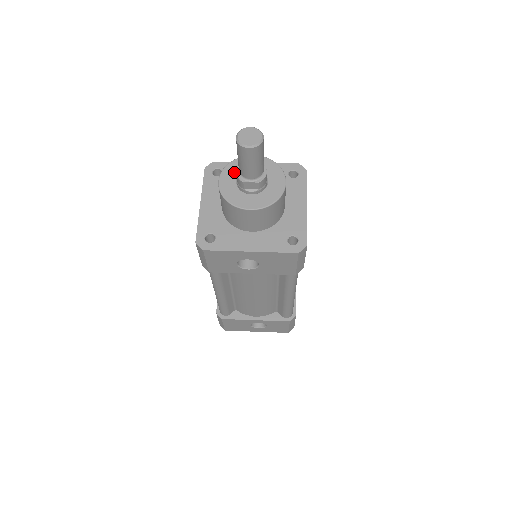
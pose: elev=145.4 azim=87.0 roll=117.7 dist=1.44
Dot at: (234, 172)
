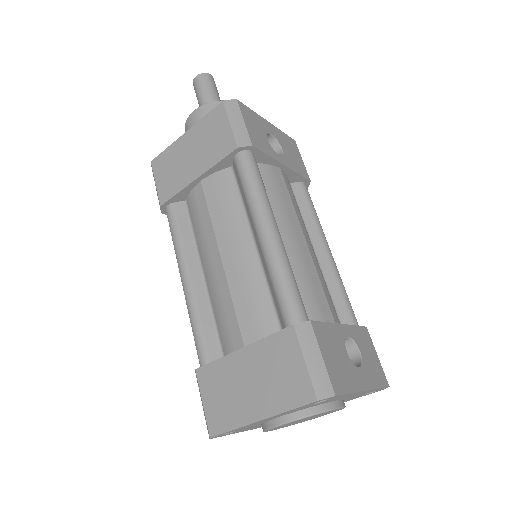
Dot at: occluded
